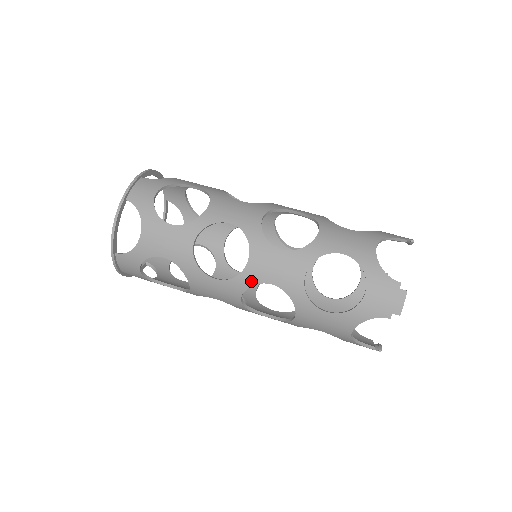
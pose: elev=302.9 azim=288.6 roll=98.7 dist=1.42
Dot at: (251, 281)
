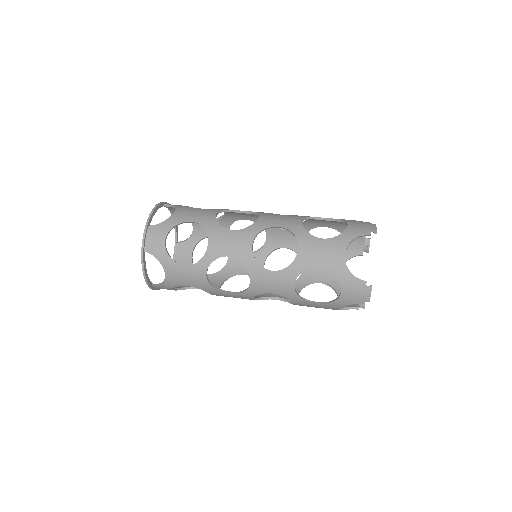
Dot at: (256, 293)
